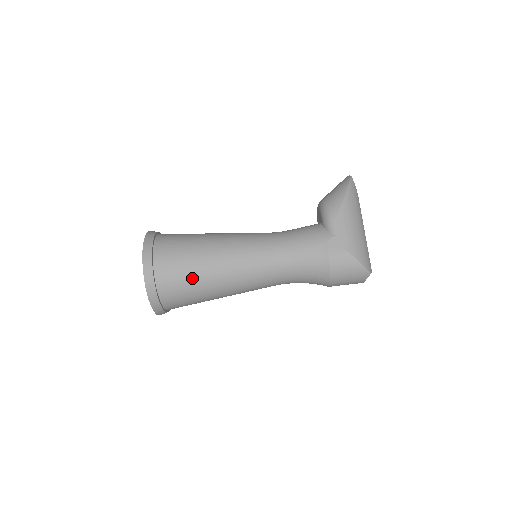
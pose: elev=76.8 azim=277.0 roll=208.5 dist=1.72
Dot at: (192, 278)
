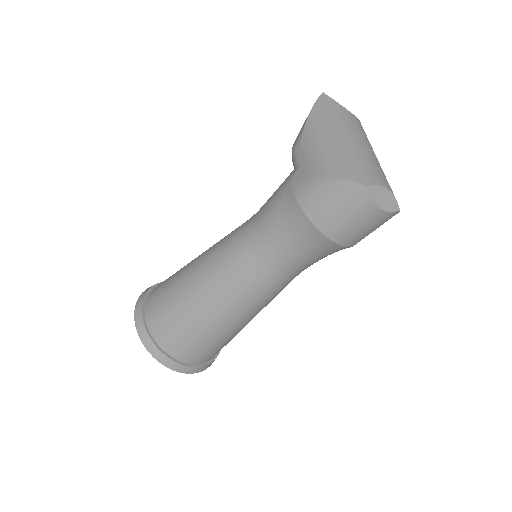
Dot at: (176, 308)
